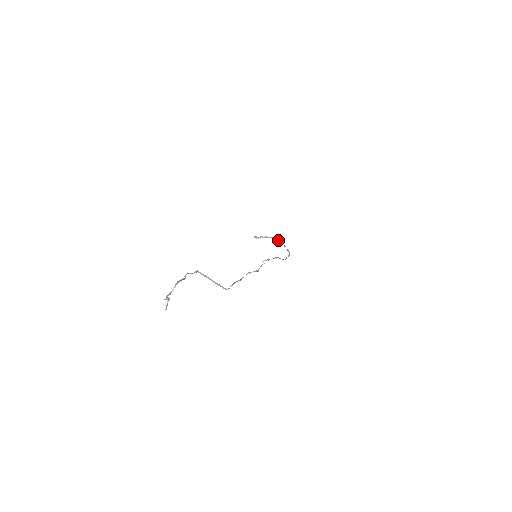
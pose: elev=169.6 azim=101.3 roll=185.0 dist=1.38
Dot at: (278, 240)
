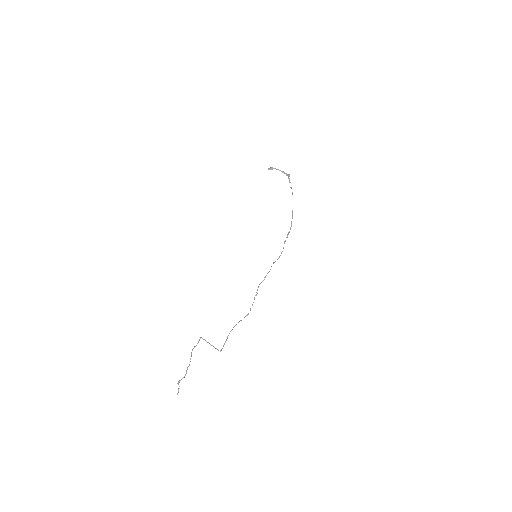
Dot at: (289, 181)
